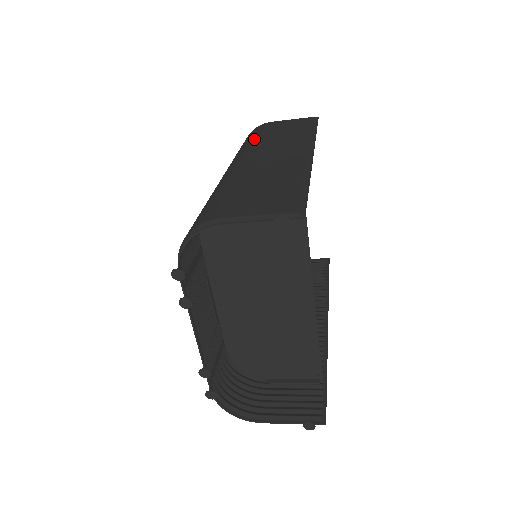
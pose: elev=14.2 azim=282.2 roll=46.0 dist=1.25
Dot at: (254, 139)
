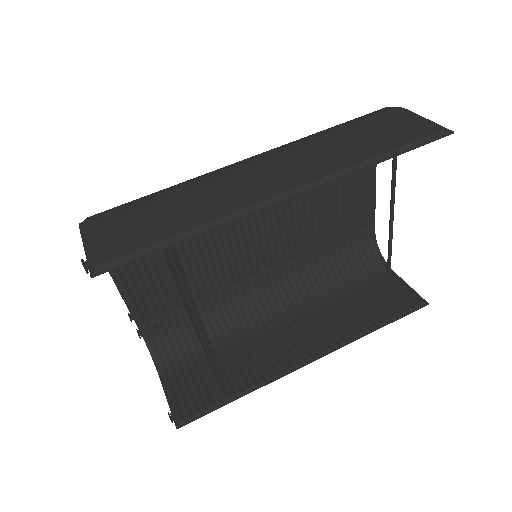
Dot at: (325, 131)
